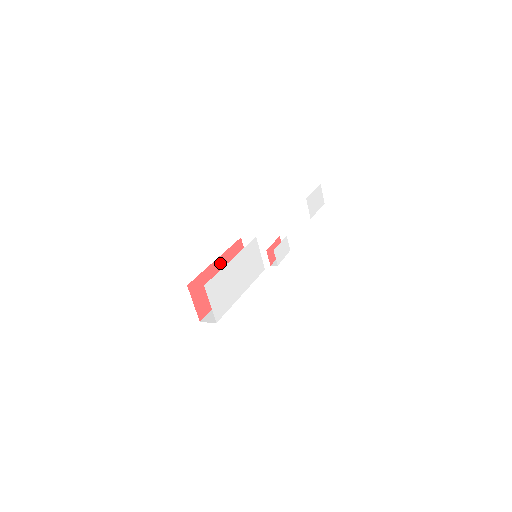
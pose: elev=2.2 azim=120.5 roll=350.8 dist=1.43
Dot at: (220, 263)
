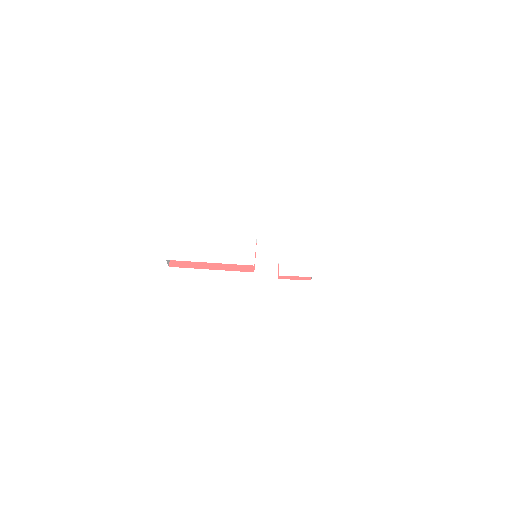
Dot at: occluded
